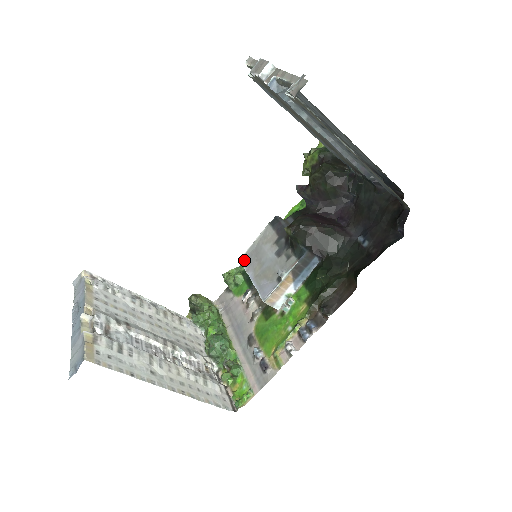
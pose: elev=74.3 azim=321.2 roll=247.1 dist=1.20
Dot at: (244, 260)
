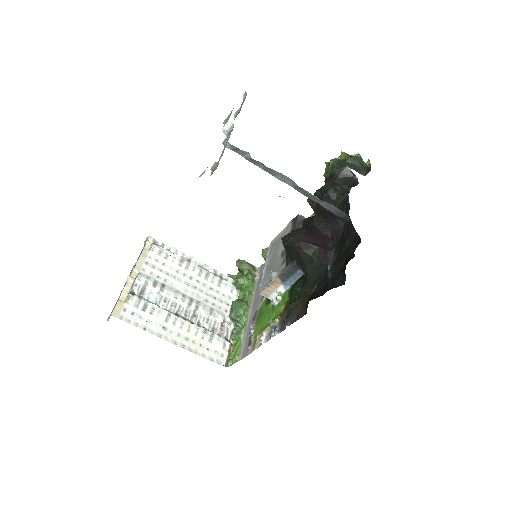
Dot at: (271, 246)
